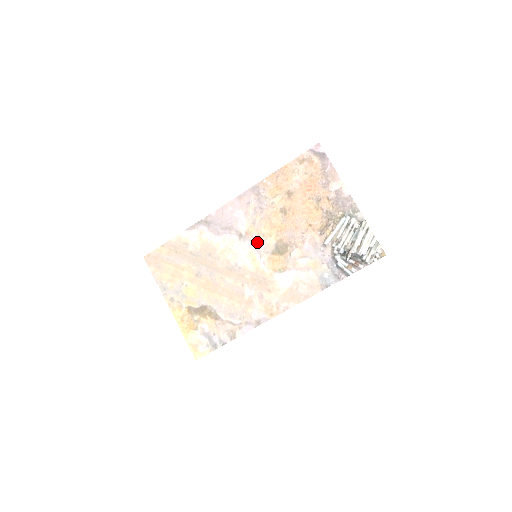
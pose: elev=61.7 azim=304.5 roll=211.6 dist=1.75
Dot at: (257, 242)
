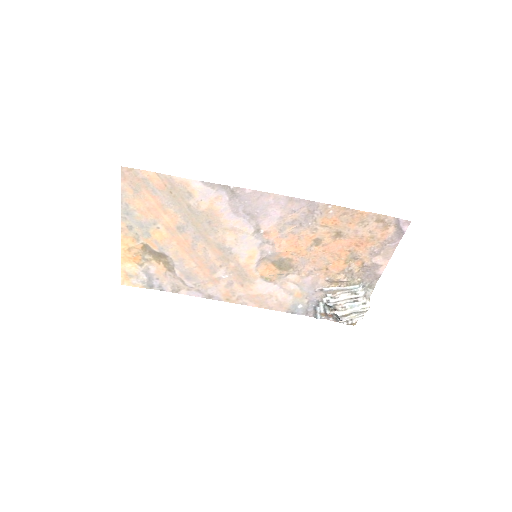
Dot at: (268, 247)
